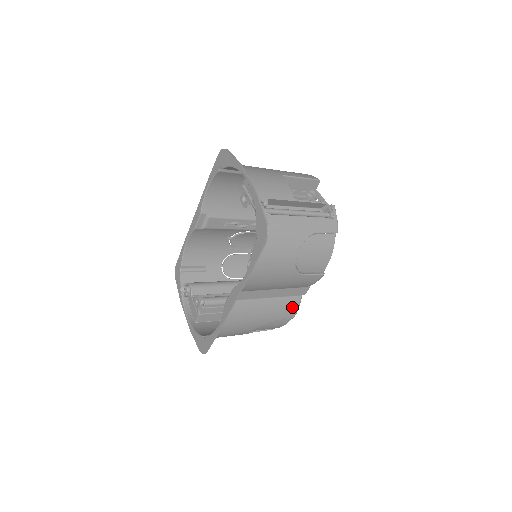
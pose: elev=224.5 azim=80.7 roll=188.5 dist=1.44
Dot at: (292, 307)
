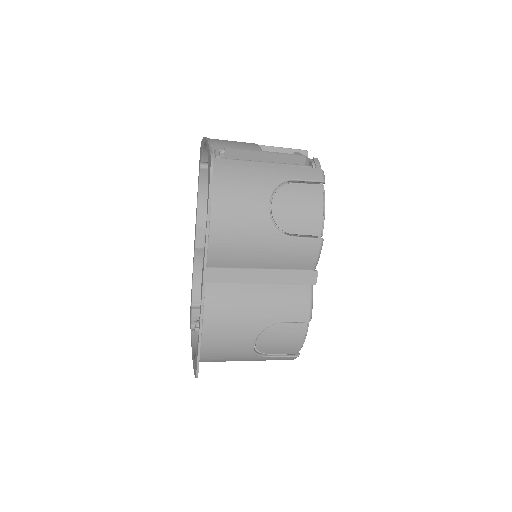
Dot at: (301, 302)
